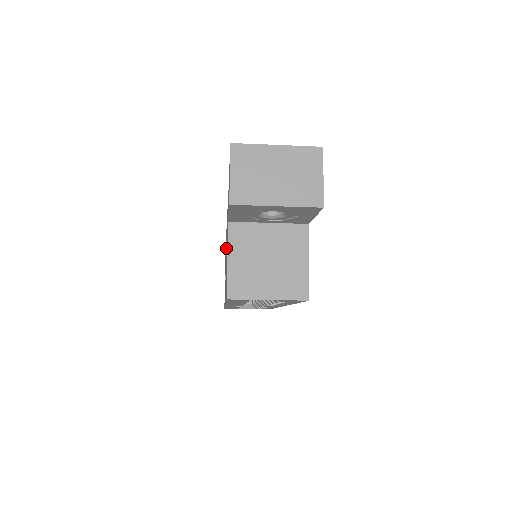
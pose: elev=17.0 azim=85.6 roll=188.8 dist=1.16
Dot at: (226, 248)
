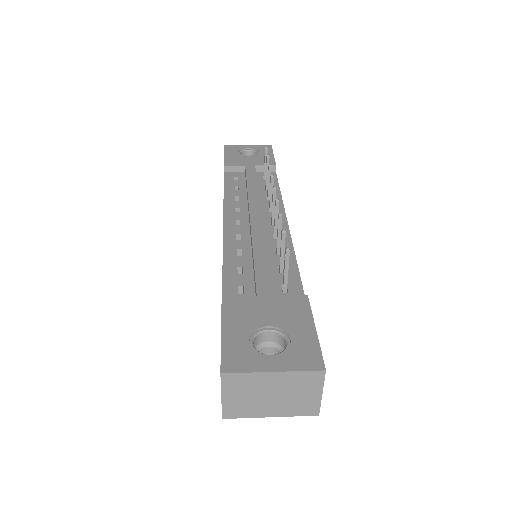
Dot at: occluded
